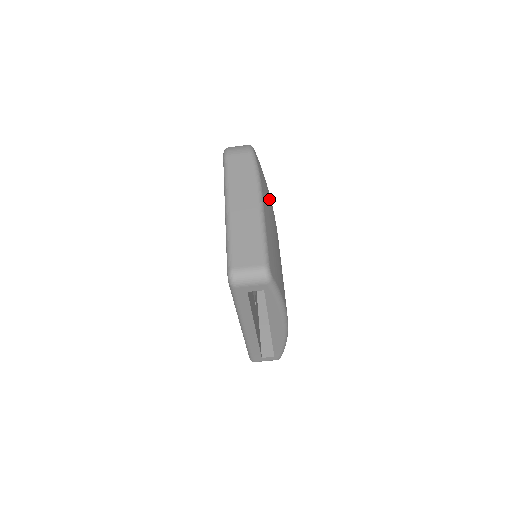
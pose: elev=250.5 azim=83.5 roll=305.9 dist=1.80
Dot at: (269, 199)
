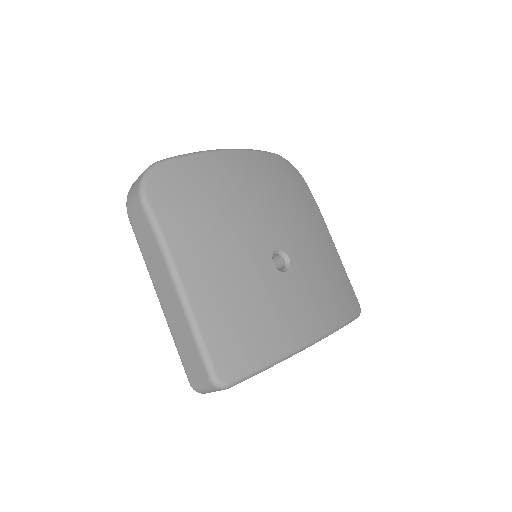
Dot at: (204, 231)
